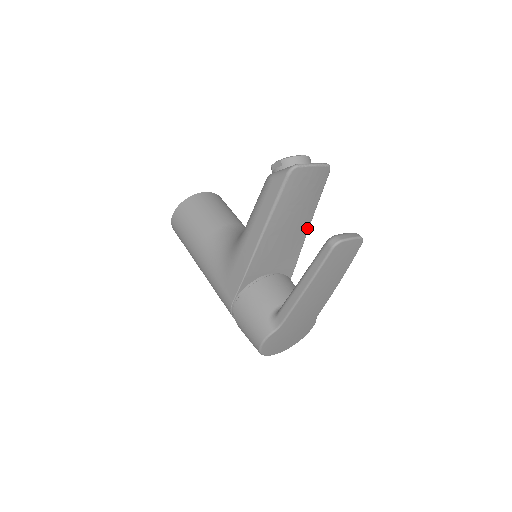
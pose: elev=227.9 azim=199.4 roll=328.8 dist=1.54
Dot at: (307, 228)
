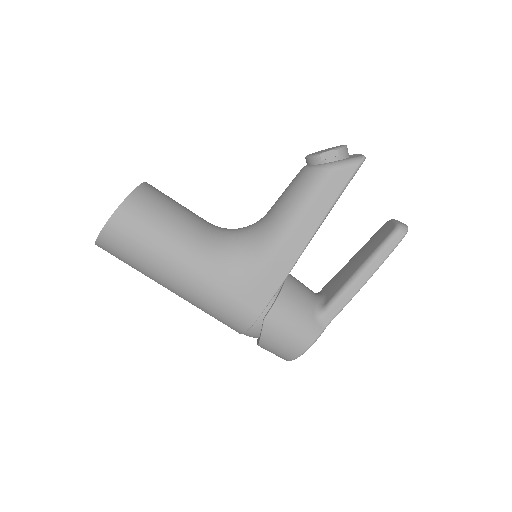
Dot at: occluded
